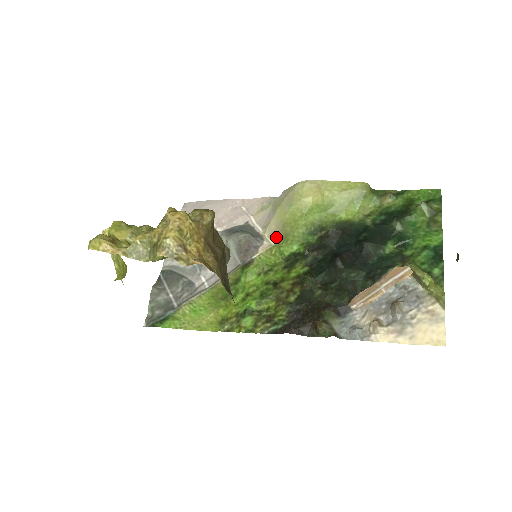
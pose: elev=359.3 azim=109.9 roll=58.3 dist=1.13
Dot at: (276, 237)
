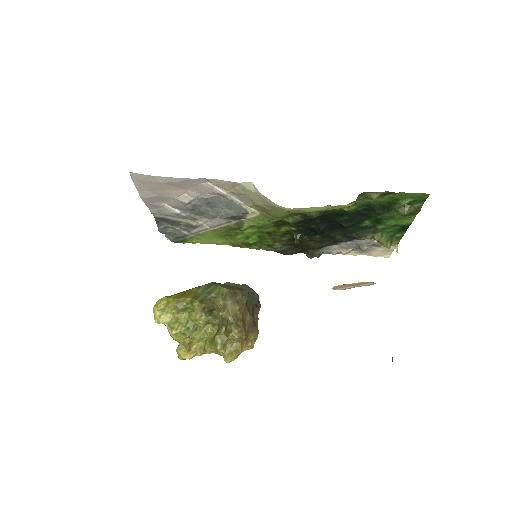
Dot at: (260, 211)
